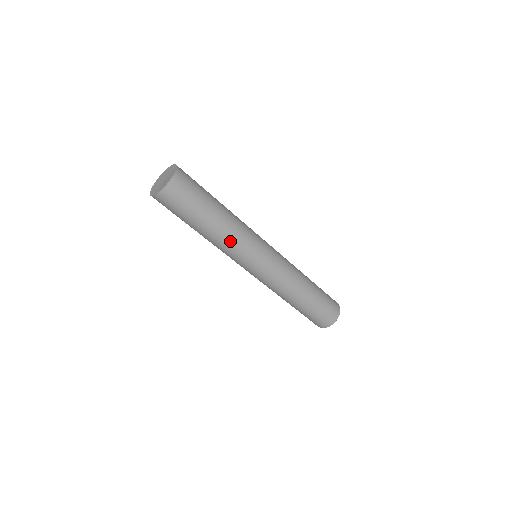
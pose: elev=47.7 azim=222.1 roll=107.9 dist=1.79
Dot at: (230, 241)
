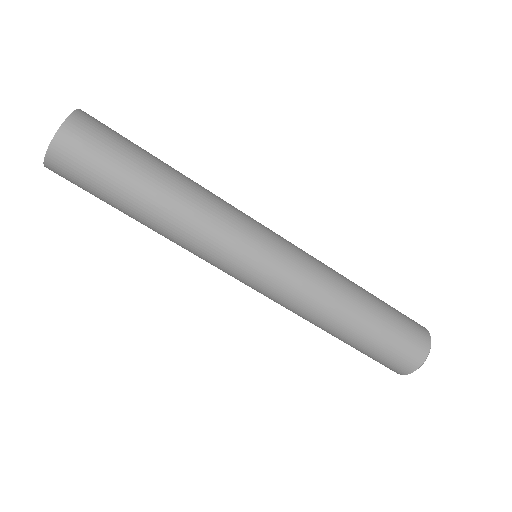
Dot at: (210, 199)
